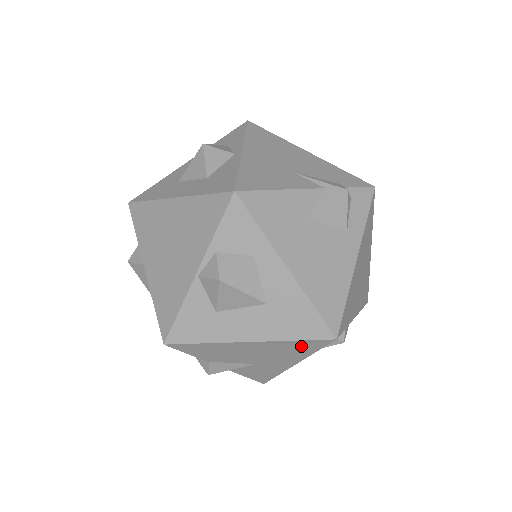
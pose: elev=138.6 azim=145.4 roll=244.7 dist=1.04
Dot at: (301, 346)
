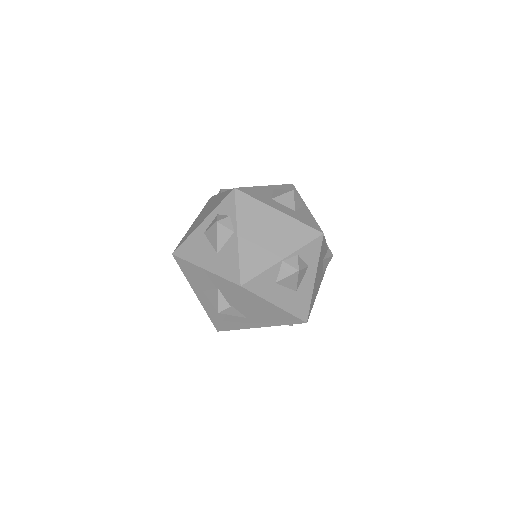
Dot at: (288, 319)
